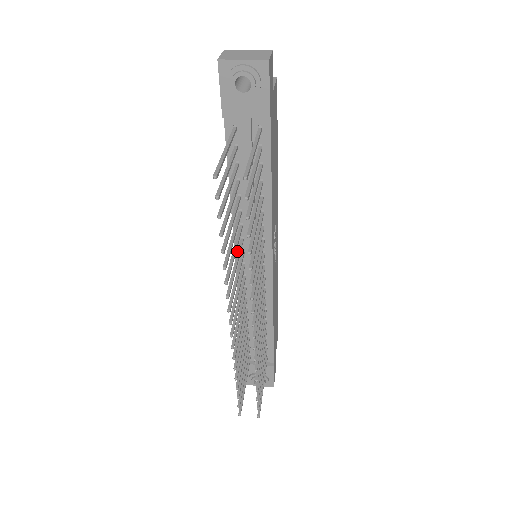
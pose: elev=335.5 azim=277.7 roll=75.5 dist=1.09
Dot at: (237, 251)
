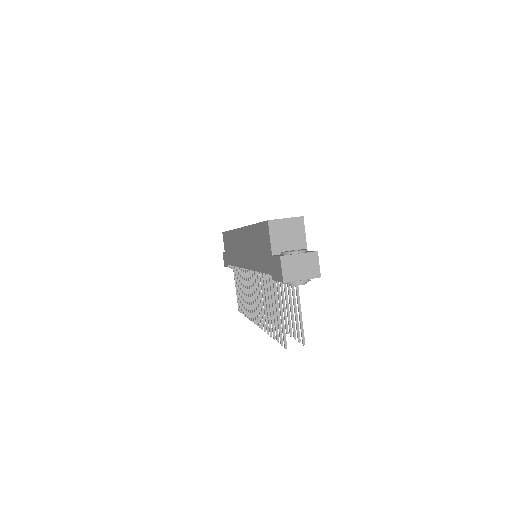
Dot at: occluded
